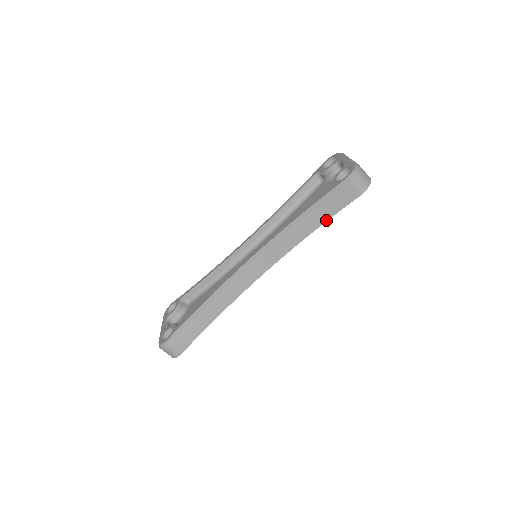
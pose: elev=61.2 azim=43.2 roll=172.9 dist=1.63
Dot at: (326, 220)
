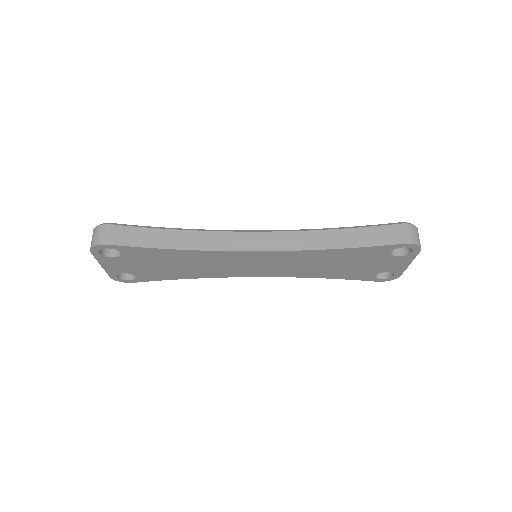
Dot at: (355, 246)
